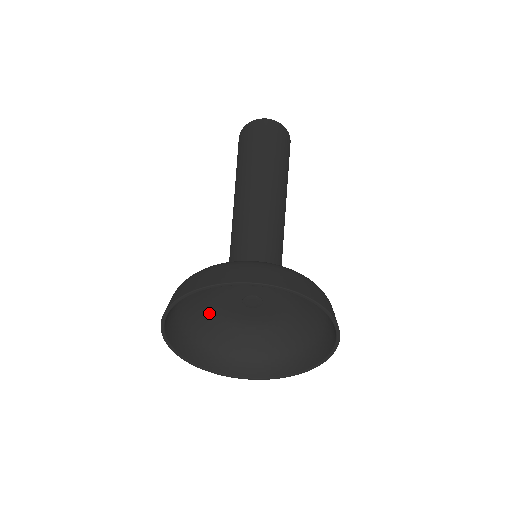
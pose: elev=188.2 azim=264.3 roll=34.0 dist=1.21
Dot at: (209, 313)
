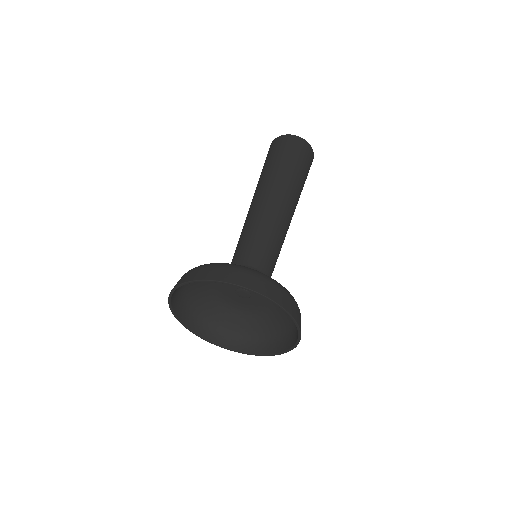
Dot at: occluded
